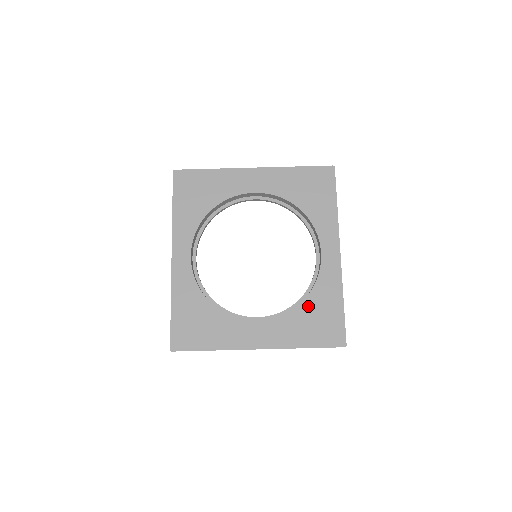
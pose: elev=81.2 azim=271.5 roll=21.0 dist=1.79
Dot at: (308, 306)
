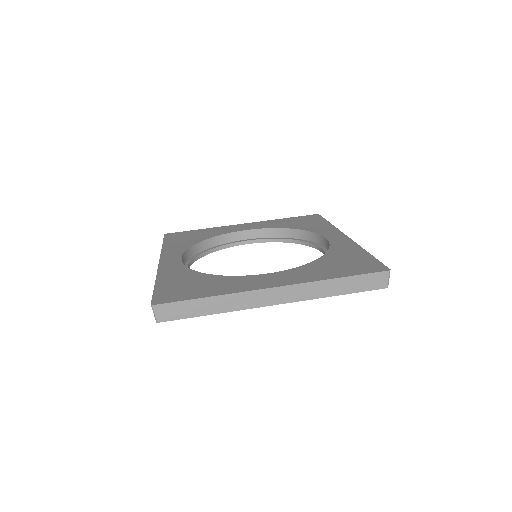
Dot at: (327, 259)
